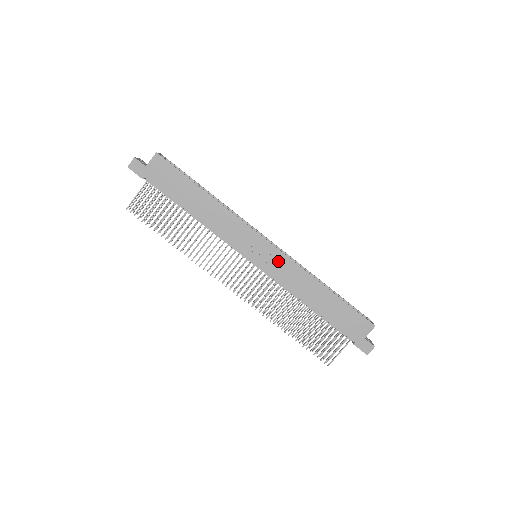
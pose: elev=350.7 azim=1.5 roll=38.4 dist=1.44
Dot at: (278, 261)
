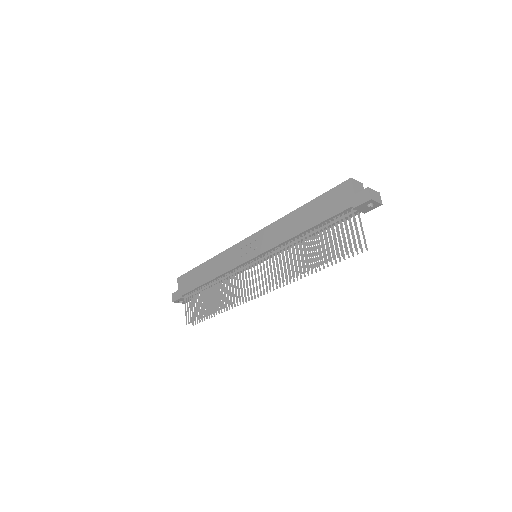
Dot at: (261, 238)
